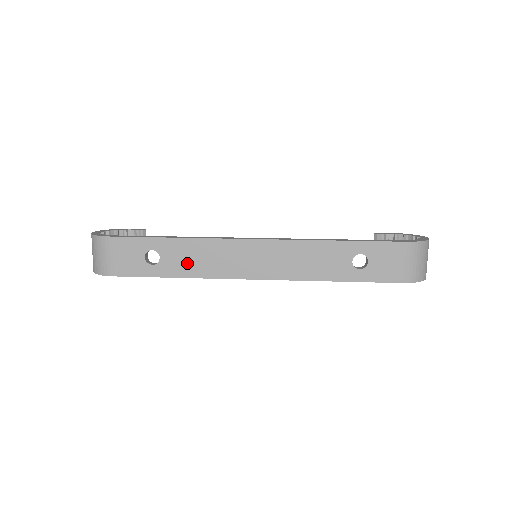
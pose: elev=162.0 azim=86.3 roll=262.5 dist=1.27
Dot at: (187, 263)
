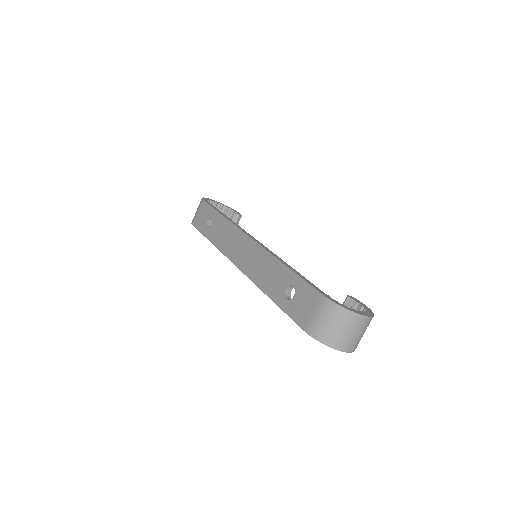
Dot at: (219, 235)
